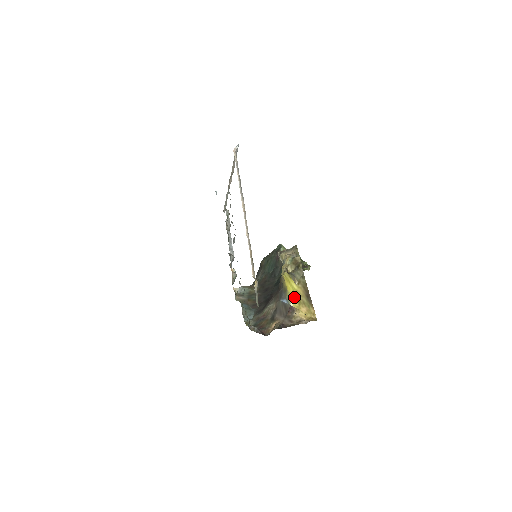
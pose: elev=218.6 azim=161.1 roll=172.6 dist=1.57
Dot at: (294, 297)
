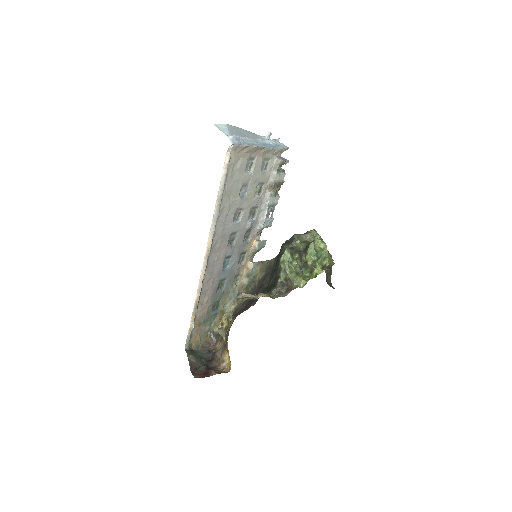
Dot at: (227, 342)
